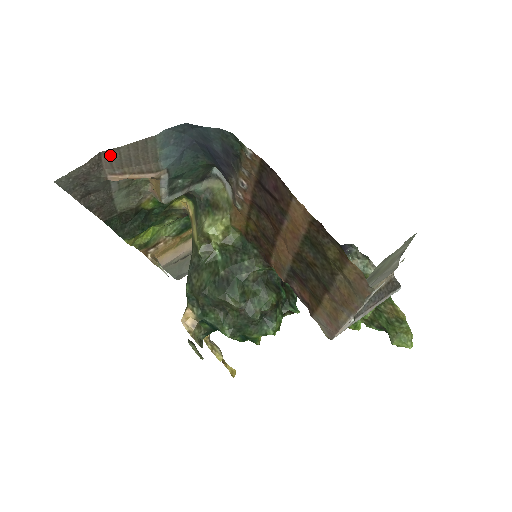
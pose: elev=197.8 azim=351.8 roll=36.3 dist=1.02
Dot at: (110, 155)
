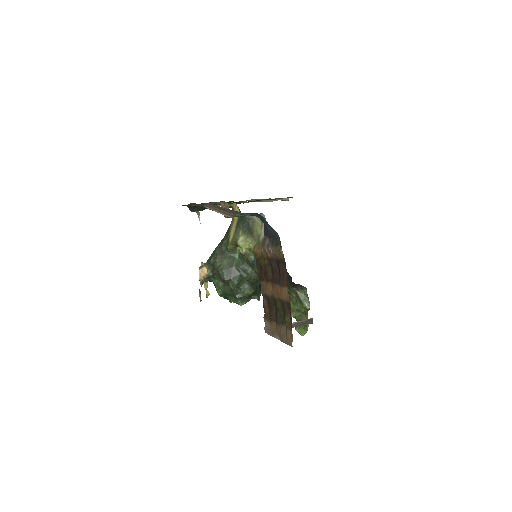
Dot at: (215, 205)
